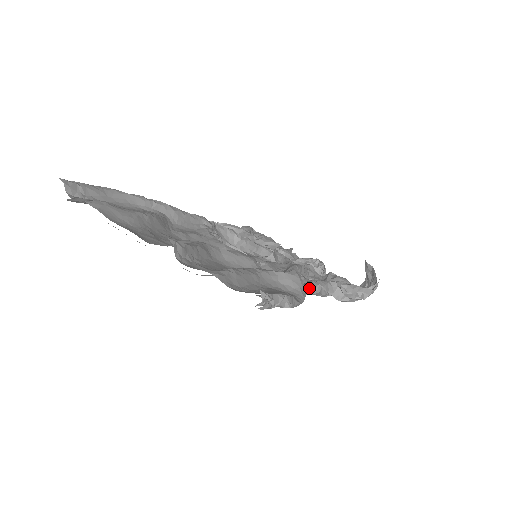
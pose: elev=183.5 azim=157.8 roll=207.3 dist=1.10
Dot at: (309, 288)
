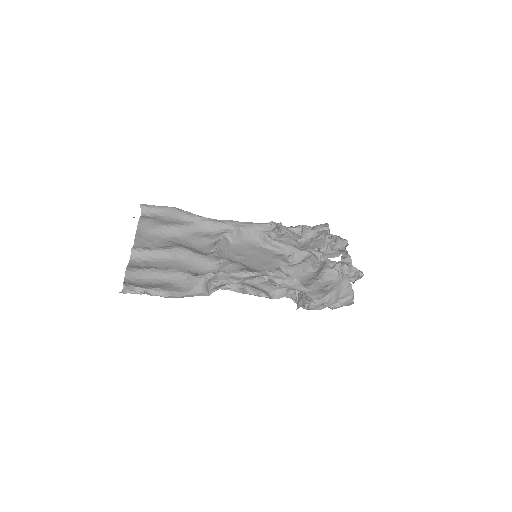
Dot at: (239, 289)
